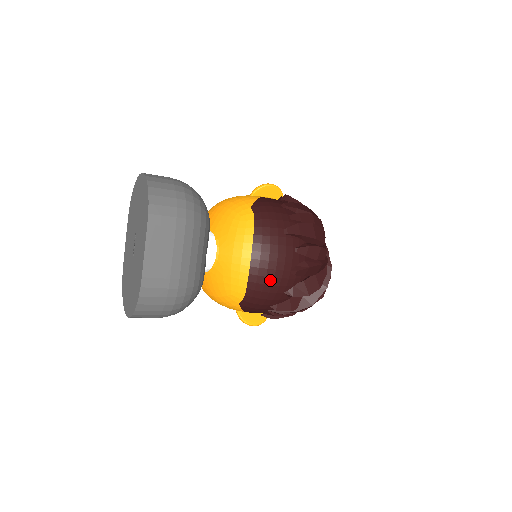
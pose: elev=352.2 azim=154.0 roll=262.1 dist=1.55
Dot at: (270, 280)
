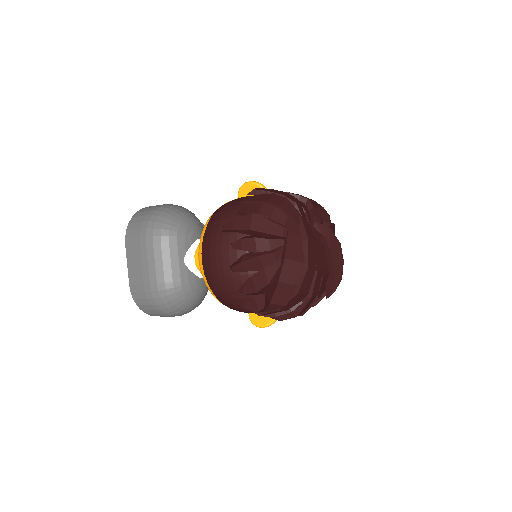
Dot at: (217, 279)
